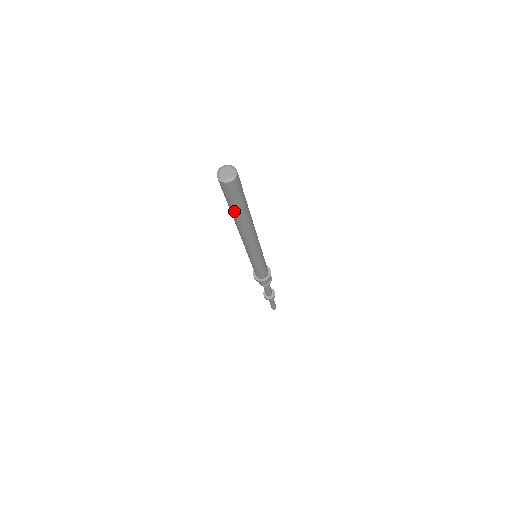
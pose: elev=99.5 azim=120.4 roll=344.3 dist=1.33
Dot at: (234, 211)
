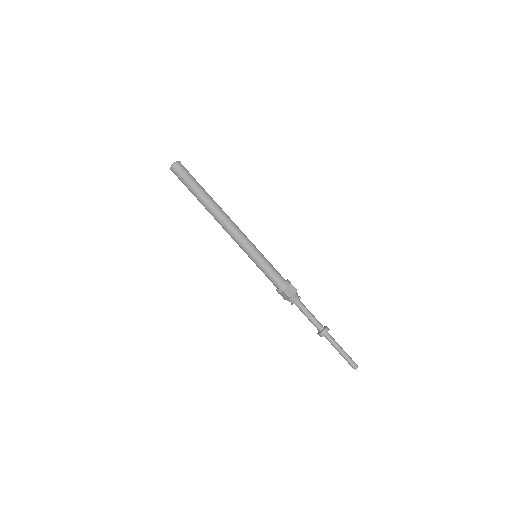
Dot at: (195, 192)
